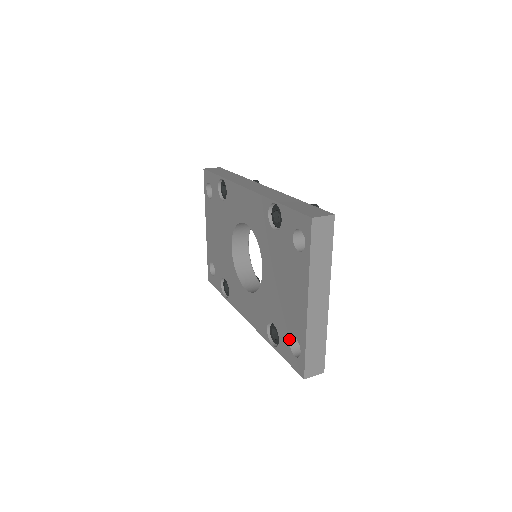
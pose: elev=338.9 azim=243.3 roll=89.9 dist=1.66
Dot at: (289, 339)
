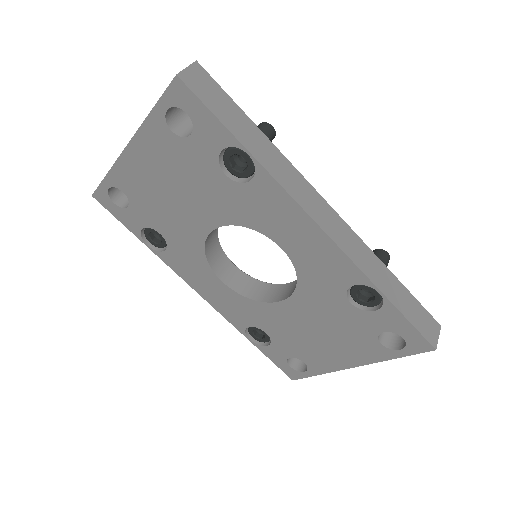
Dot at: (291, 357)
